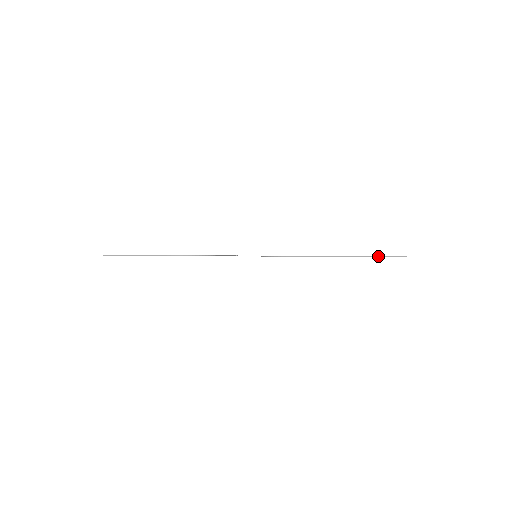
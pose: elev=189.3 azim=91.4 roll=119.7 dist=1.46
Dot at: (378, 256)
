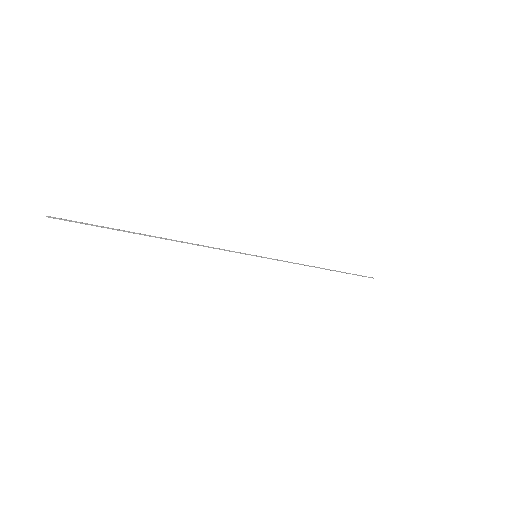
Dot at: (355, 274)
